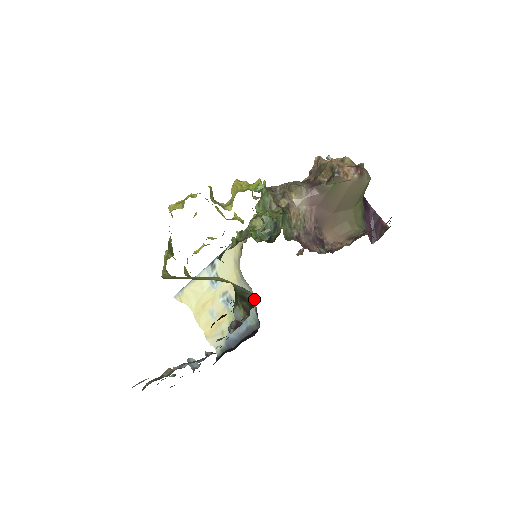
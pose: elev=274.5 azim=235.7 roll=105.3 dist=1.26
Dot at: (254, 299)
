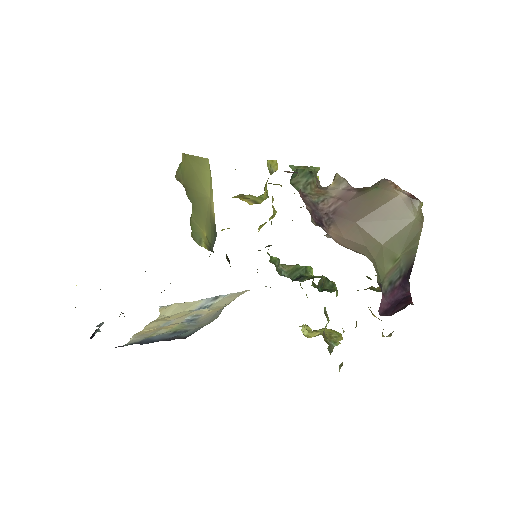
Dot at: occluded
